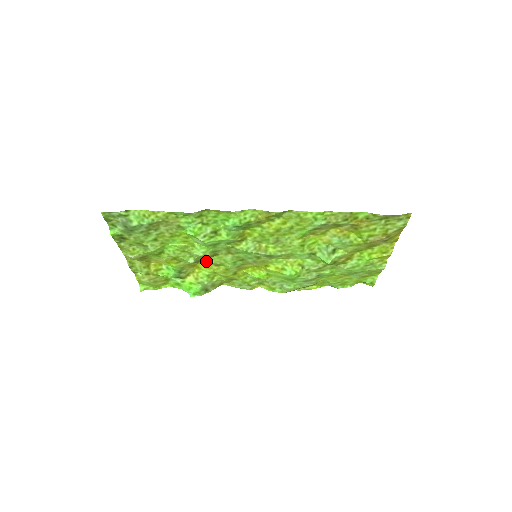
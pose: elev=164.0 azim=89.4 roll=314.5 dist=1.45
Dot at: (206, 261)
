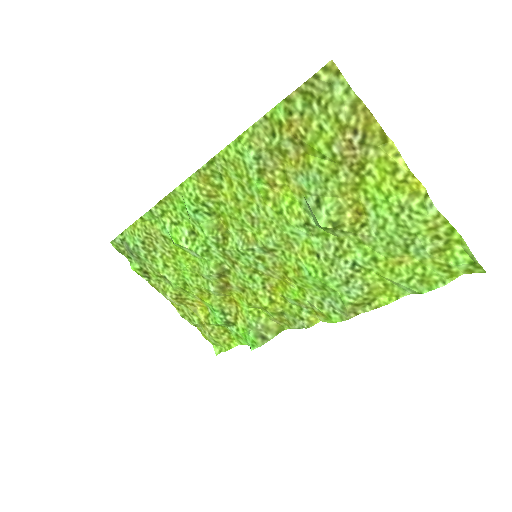
Dot at: (231, 287)
